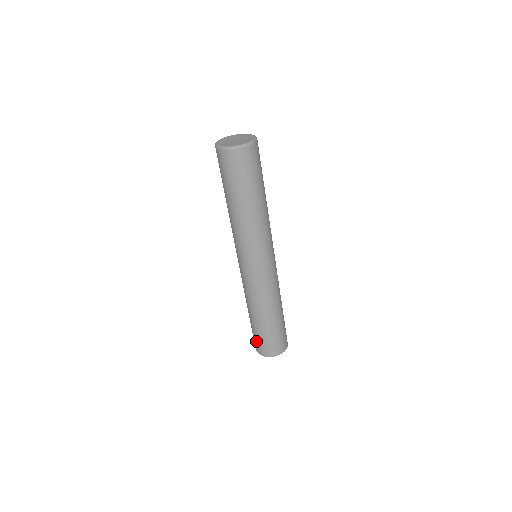
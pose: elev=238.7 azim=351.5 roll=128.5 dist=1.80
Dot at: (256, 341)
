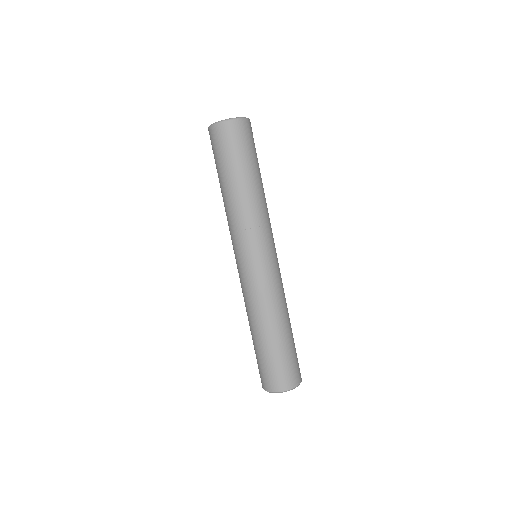
Dot at: (258, 368)
